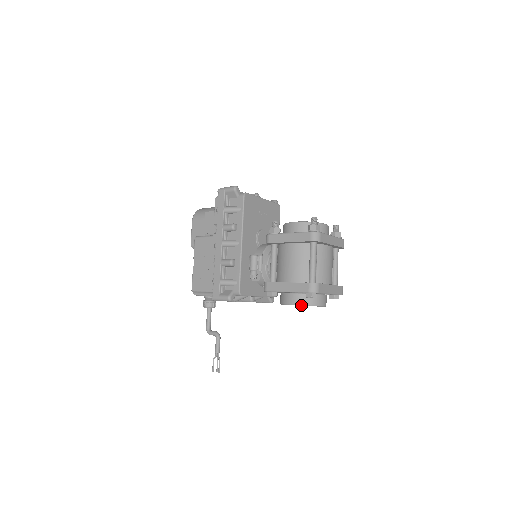
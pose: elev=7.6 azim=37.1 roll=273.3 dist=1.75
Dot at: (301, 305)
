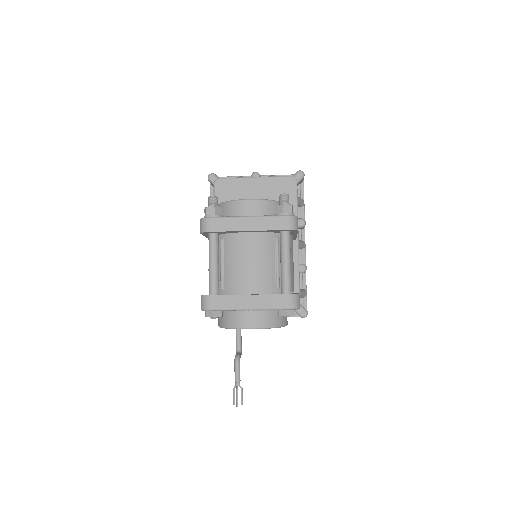
Dot at: (220, 327)
